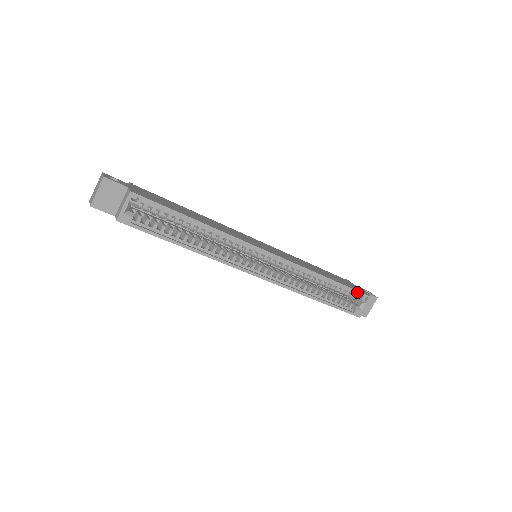
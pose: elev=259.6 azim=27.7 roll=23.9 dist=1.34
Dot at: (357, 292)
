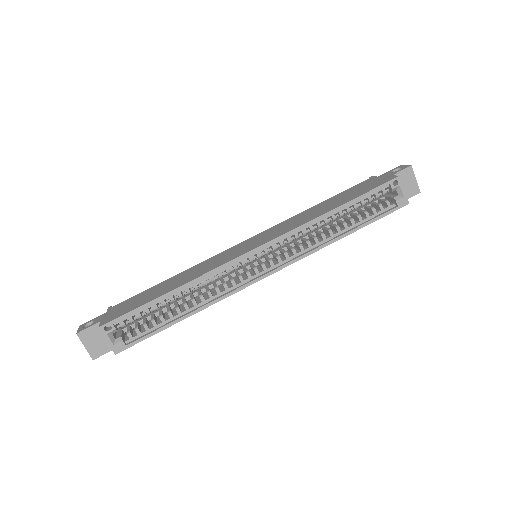
Dot at: (378, 188)
